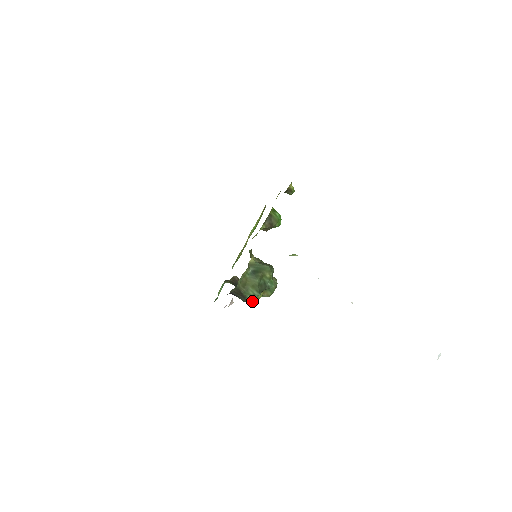
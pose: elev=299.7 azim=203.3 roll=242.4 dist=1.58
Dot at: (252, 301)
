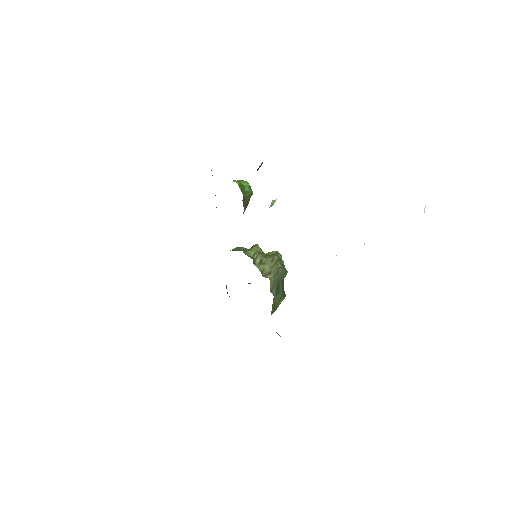
Dot at: occluded
